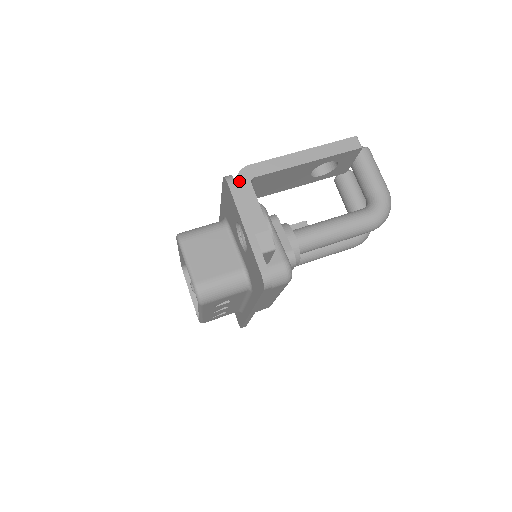
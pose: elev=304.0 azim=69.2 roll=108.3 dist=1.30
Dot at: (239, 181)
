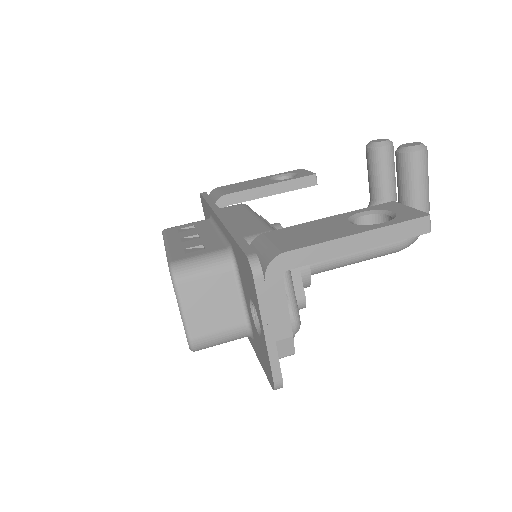
Dot at: (268, 275)
